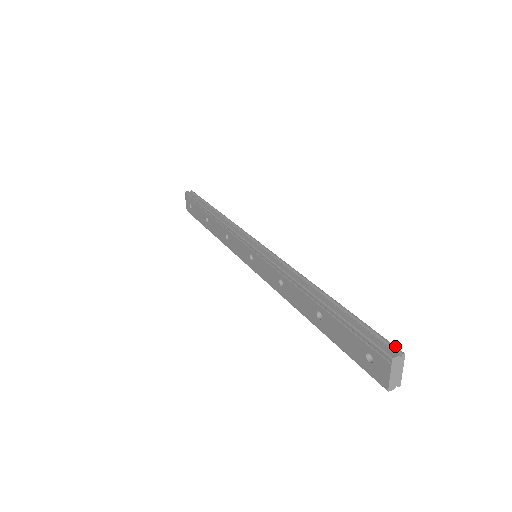
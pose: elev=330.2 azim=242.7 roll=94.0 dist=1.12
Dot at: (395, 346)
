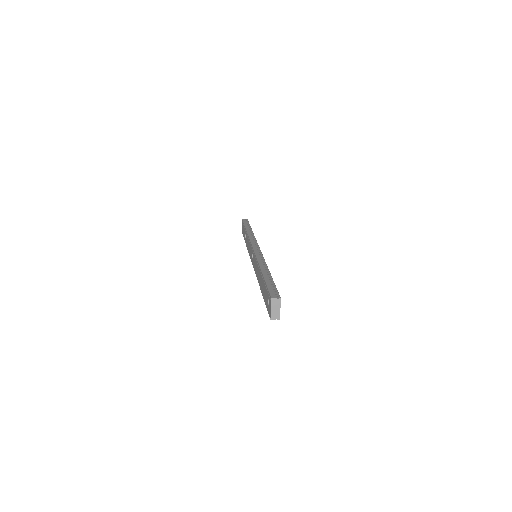
Dot at: (279, 295)
